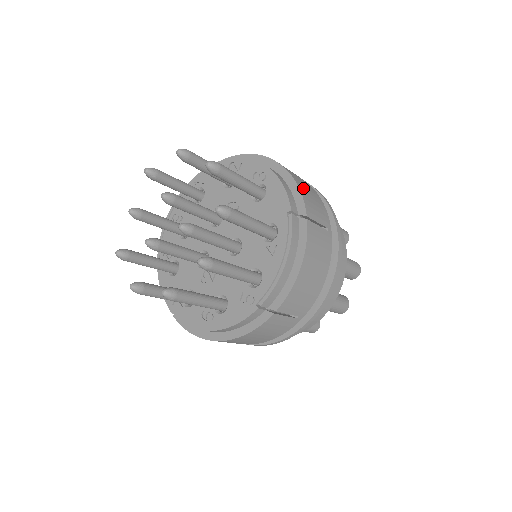
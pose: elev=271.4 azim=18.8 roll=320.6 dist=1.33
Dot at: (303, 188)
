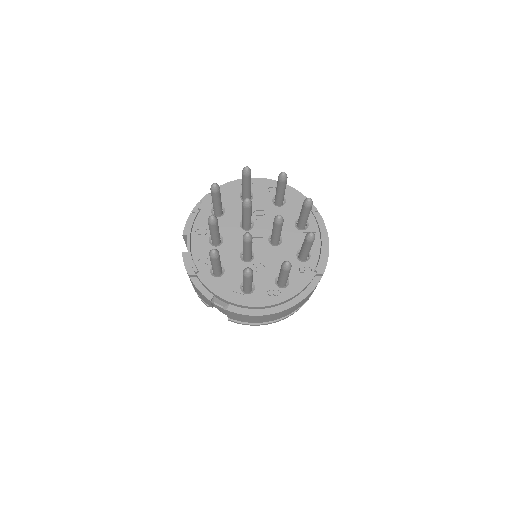
Dot at: occluded
